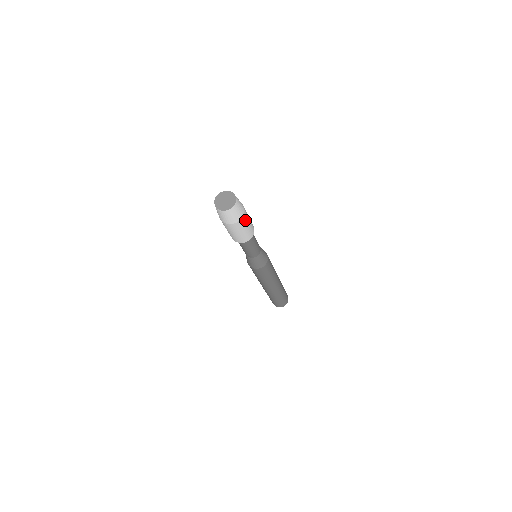
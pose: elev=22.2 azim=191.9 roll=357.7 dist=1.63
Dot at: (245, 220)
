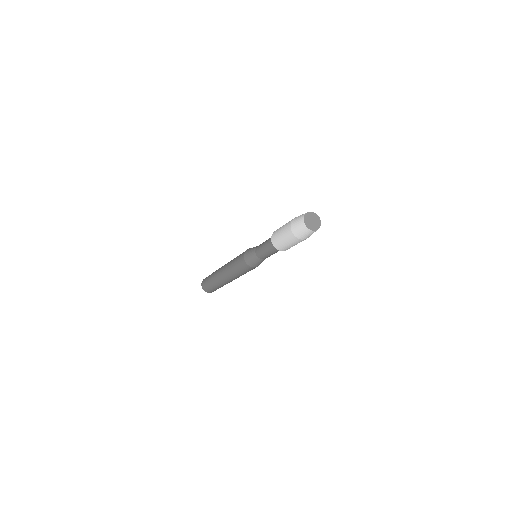
Dot at: occluded
